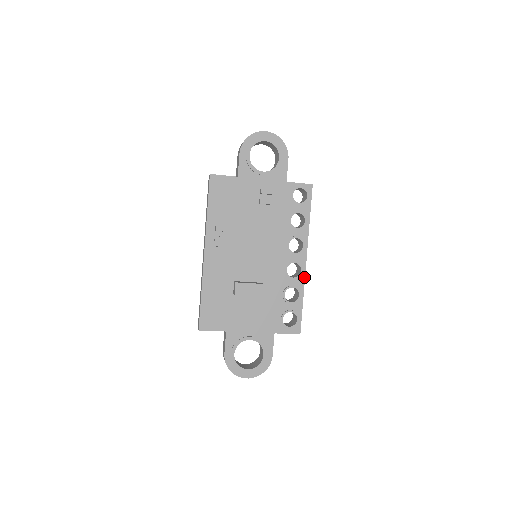
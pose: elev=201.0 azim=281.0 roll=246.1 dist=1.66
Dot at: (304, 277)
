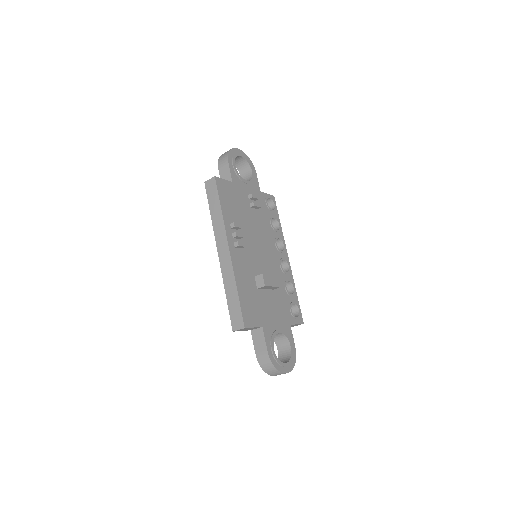
Dot at: (291, 272)
